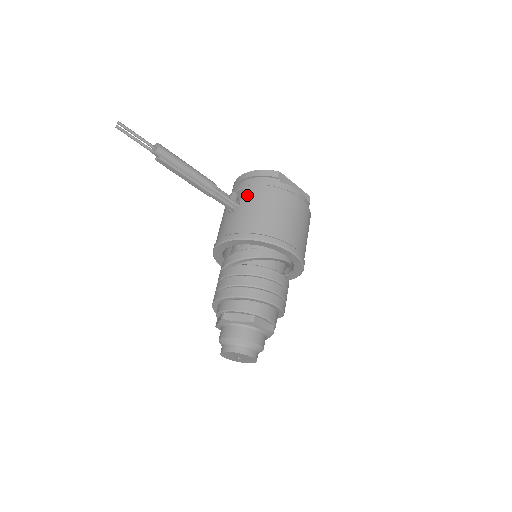
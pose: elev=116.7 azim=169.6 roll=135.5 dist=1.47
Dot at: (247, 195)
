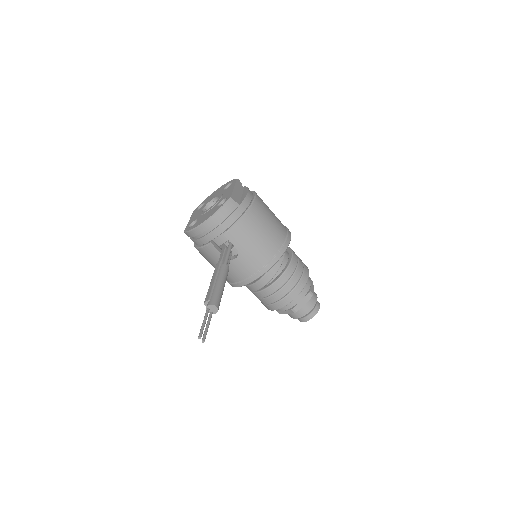
Dot at: (236, 239)
